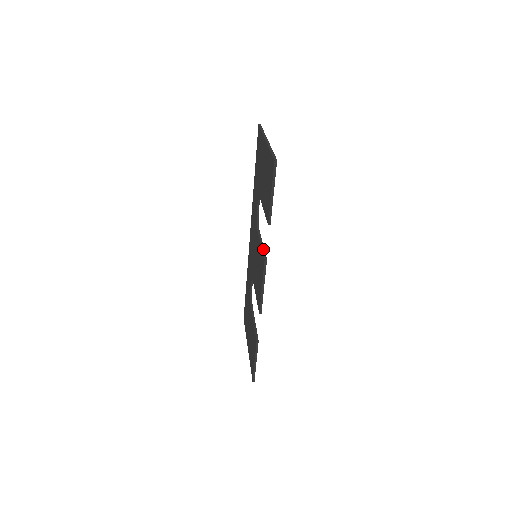
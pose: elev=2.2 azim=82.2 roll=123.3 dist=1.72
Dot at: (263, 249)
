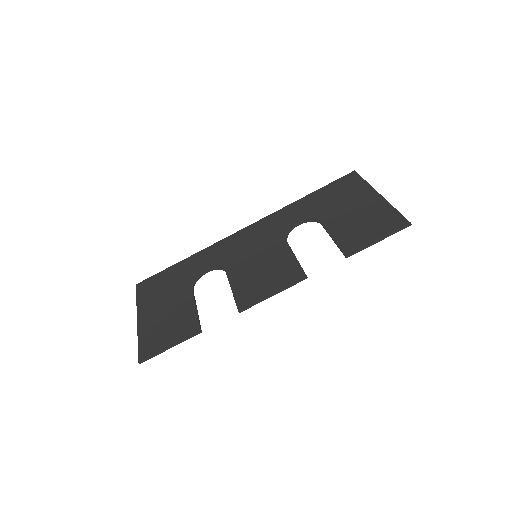
Dot at: occluded
